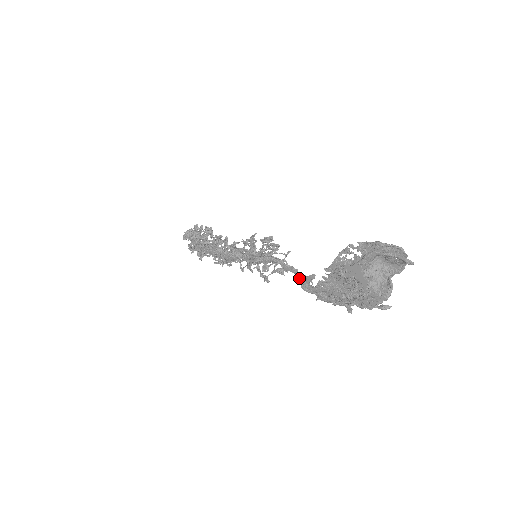
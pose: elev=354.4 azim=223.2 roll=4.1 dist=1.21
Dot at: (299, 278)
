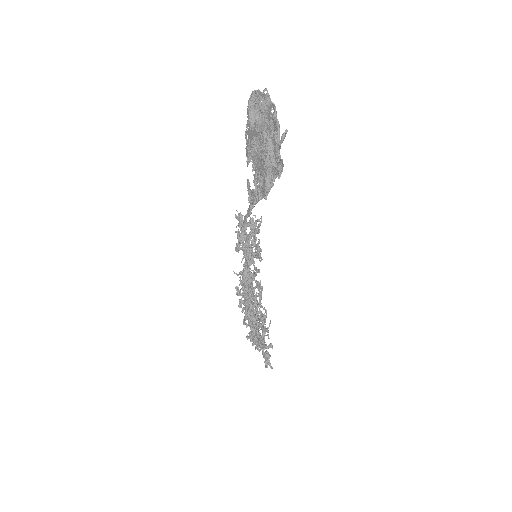
Dot at: (248, 199)
